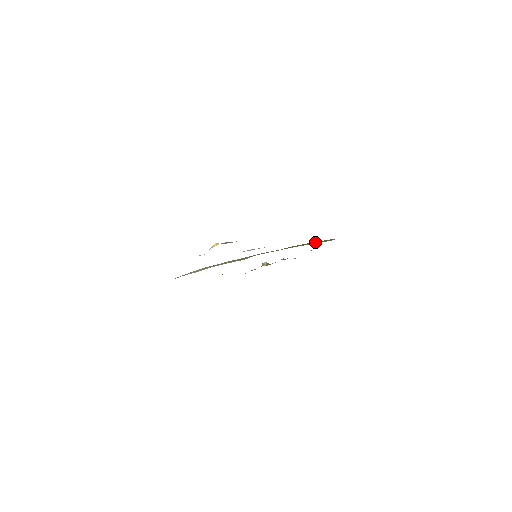
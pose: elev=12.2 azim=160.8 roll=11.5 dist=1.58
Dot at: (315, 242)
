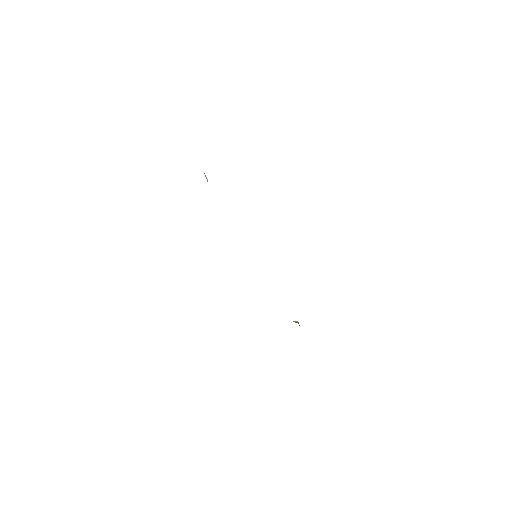
Dot at: occluded
